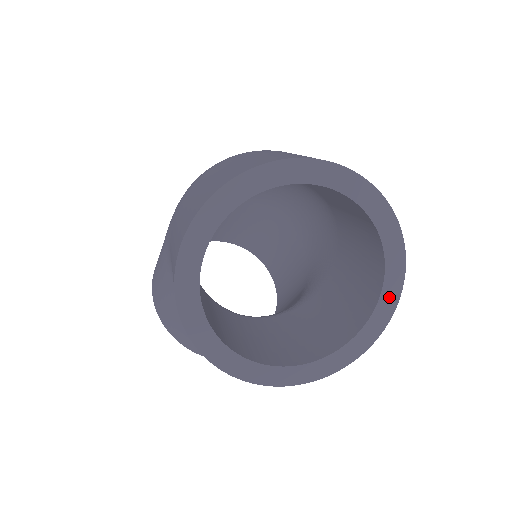
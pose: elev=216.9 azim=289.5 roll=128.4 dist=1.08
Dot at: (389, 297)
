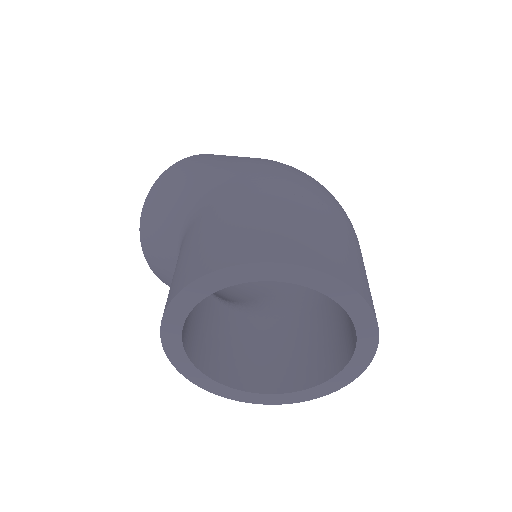
Dot at: (308, 394)
